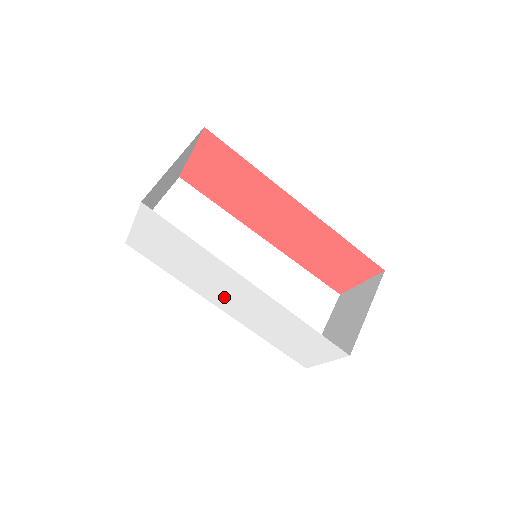
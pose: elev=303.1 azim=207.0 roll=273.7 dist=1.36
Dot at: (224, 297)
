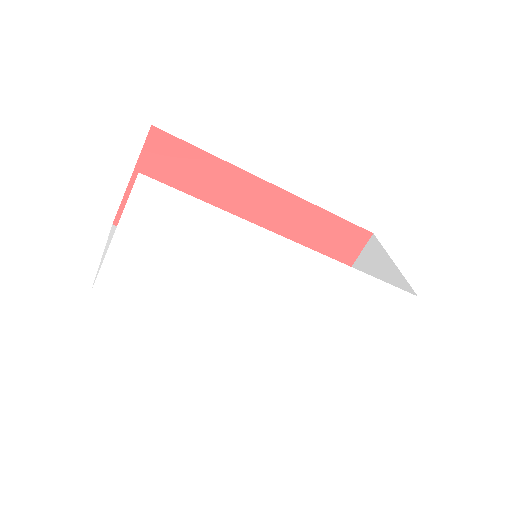
Dot at: (251, 305)
